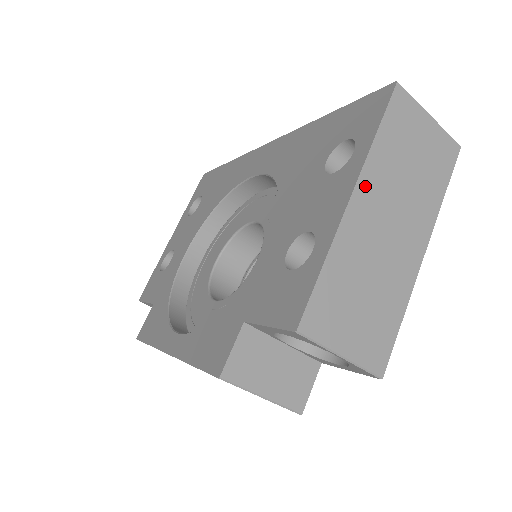
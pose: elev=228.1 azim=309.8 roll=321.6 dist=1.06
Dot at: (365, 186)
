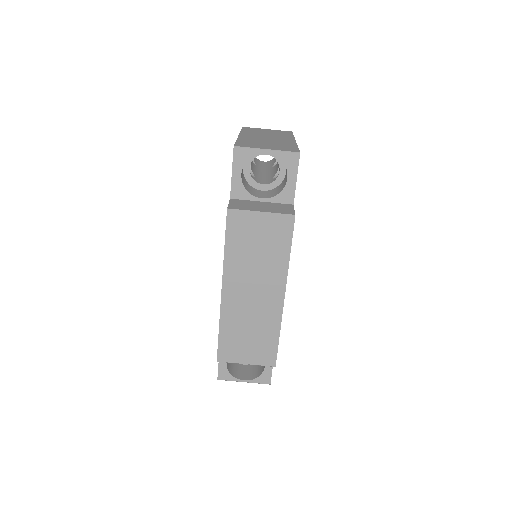
Dot at: (245, 134)
